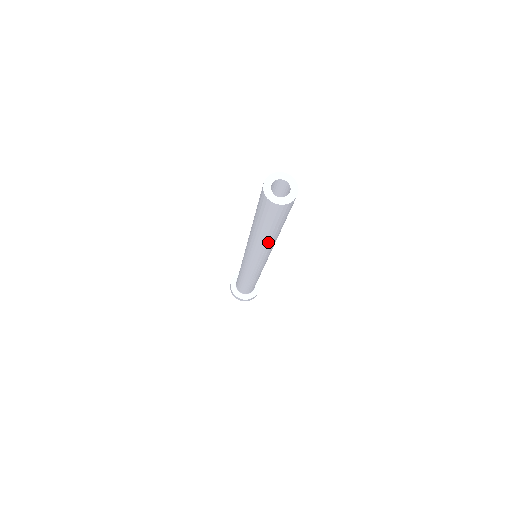
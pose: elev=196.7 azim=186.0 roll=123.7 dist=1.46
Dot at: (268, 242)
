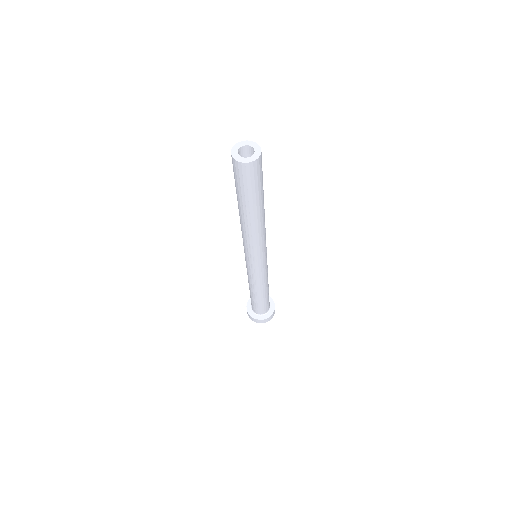
Dot at: (251, 222)
